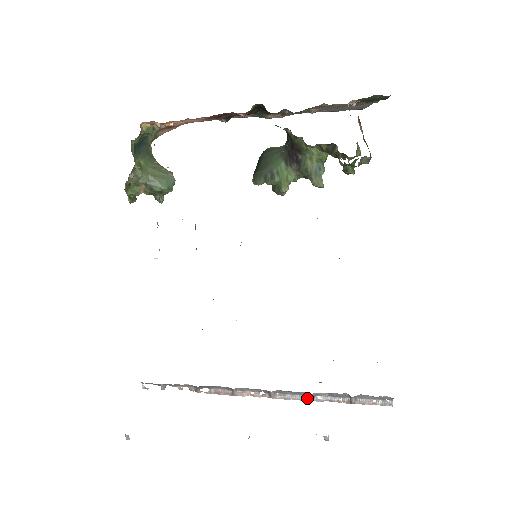
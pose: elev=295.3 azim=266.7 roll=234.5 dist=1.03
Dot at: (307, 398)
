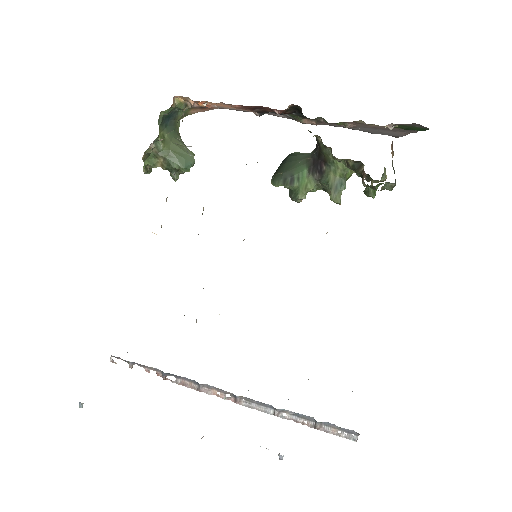
Dot at: (272, 412)
